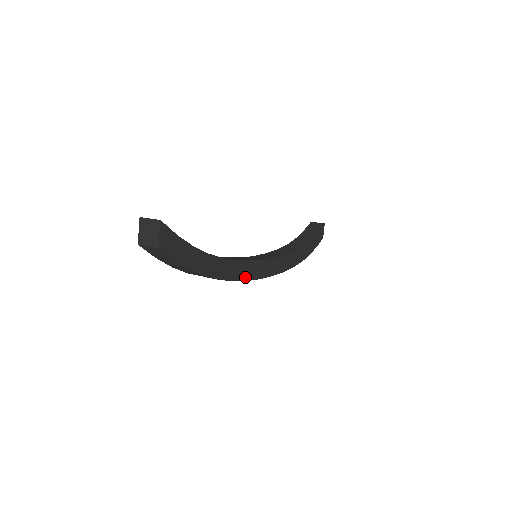
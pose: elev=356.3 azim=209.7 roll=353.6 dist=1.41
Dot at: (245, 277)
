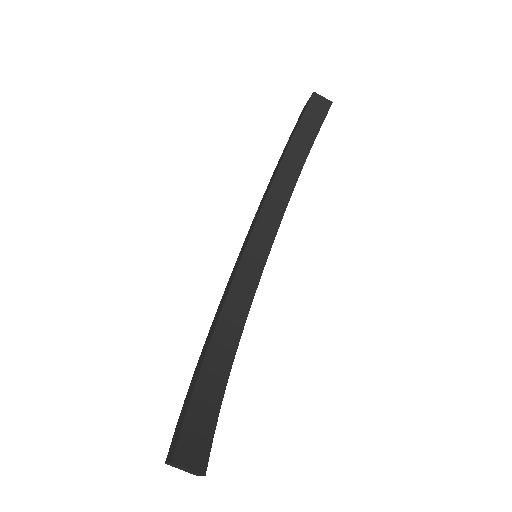
Dot at: occluded
